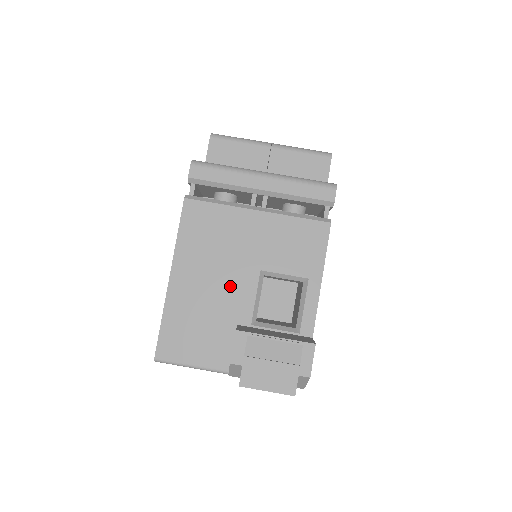
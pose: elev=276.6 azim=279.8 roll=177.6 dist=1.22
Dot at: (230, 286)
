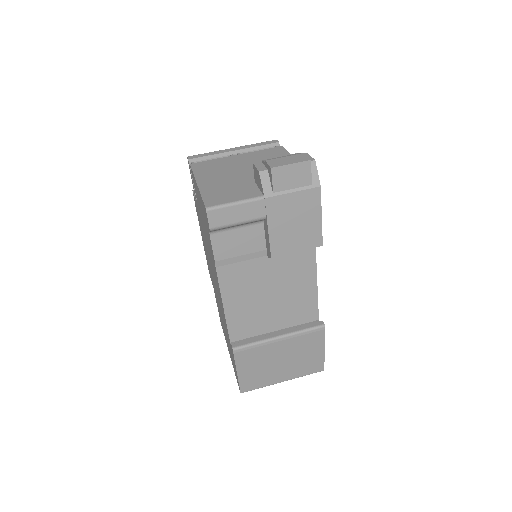
Dot at: (239, 174)
